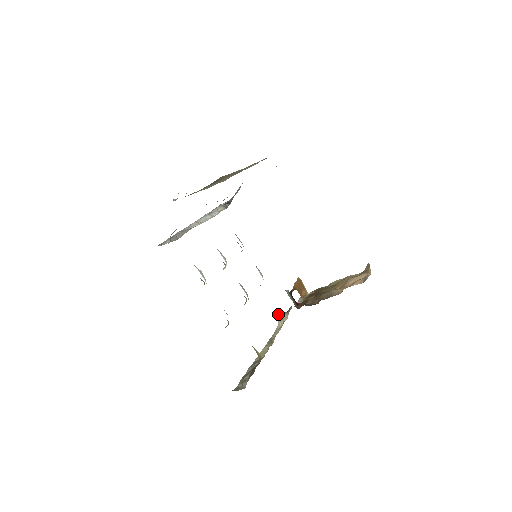
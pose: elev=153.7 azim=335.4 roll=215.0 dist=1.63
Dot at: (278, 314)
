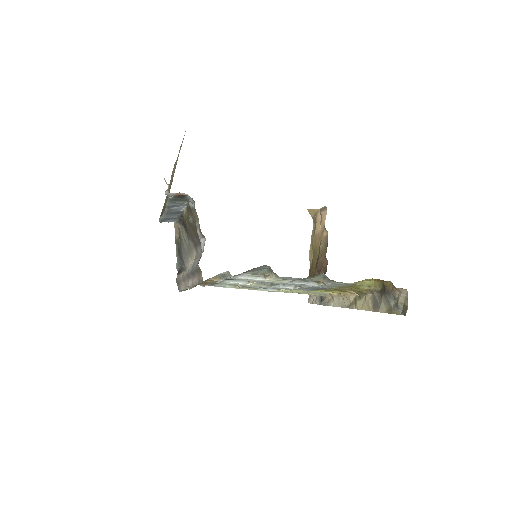
Dot at: occluded
